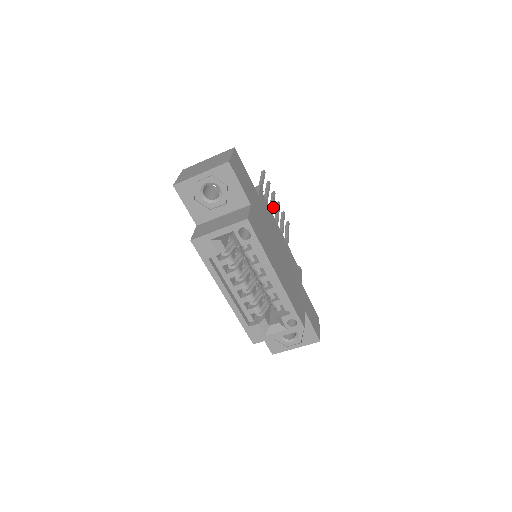
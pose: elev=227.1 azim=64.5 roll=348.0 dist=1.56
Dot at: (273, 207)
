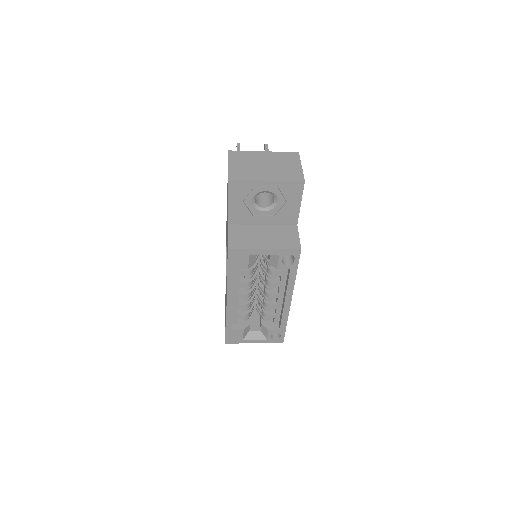
Dot at: occluded
